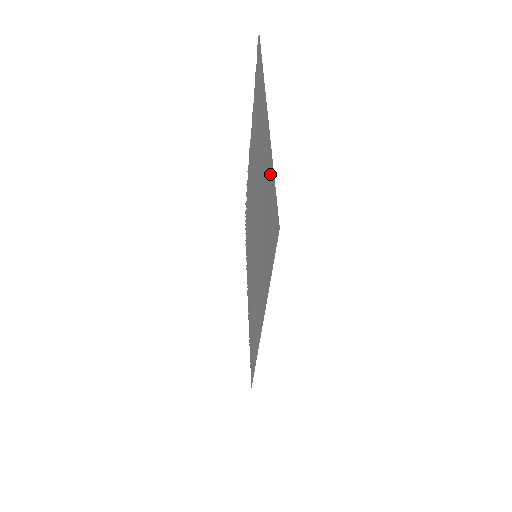
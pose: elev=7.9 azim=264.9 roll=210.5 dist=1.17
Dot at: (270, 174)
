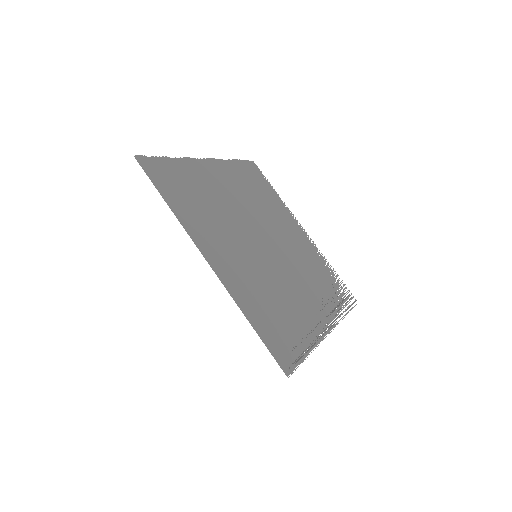
Dot at: (182, 169)
